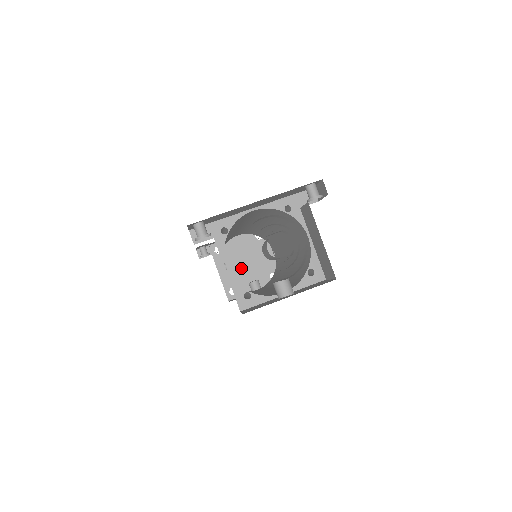
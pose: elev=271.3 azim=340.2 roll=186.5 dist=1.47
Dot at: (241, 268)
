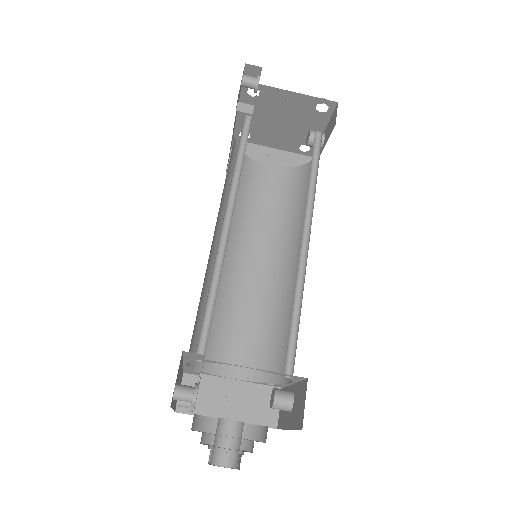
Dot at: (283, 129)
